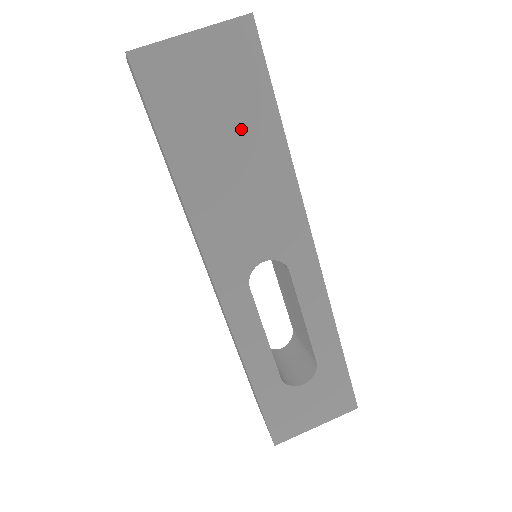
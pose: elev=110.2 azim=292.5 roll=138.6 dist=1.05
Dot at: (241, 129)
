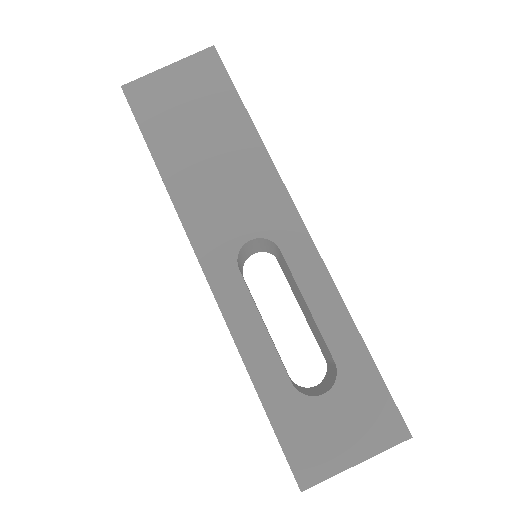
Dot at: (214, 125)
